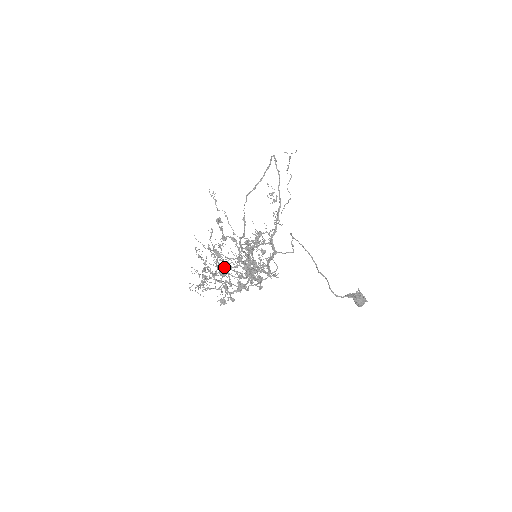
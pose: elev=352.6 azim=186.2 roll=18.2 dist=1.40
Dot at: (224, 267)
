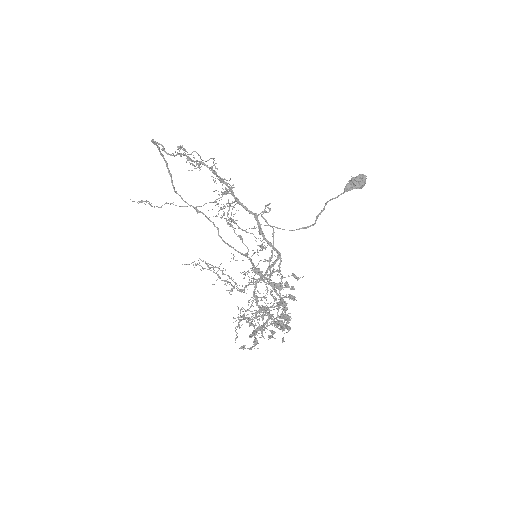
Dot at: (256, 311)
